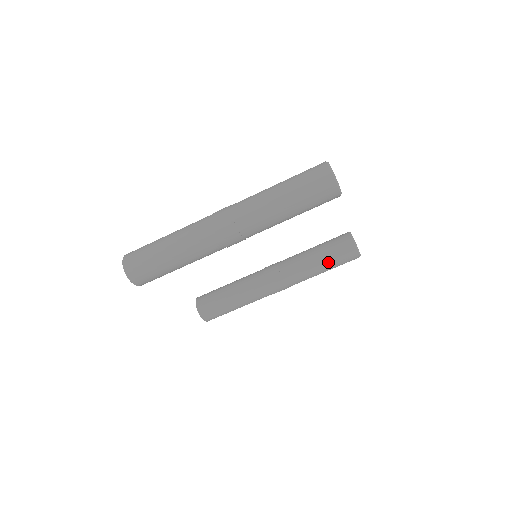
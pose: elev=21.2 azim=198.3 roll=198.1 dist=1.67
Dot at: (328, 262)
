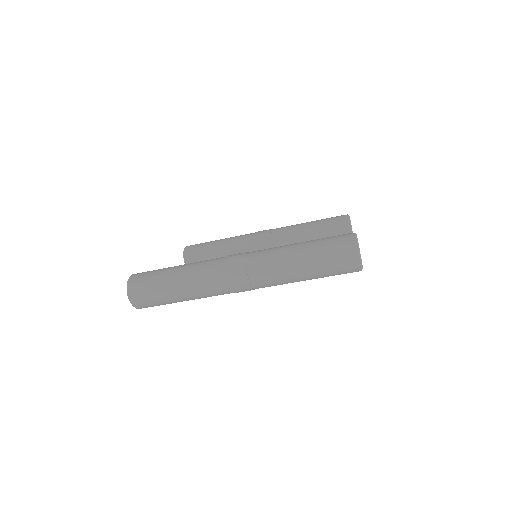
Dot at: occluded
